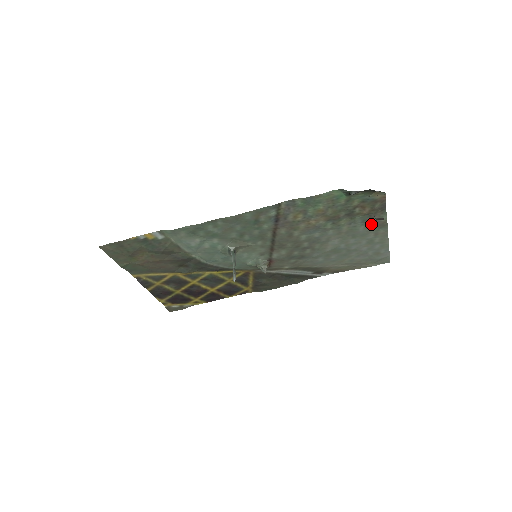
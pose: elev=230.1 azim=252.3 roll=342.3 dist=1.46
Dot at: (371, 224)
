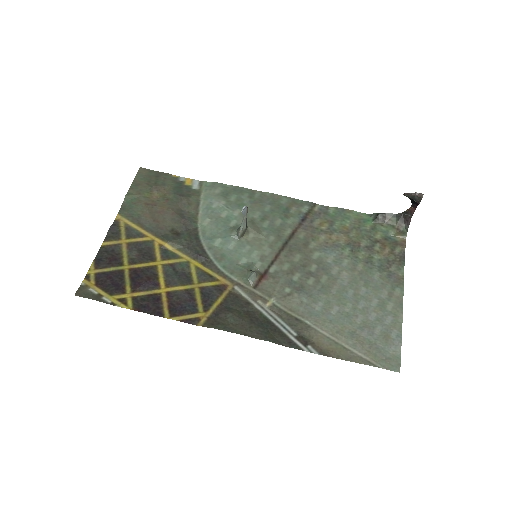
Dot at: (387, 275)
